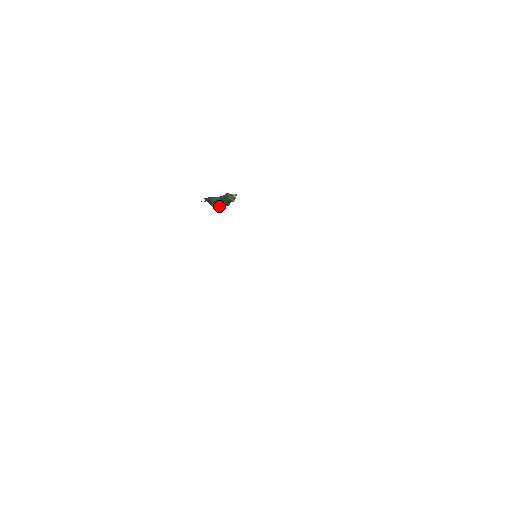
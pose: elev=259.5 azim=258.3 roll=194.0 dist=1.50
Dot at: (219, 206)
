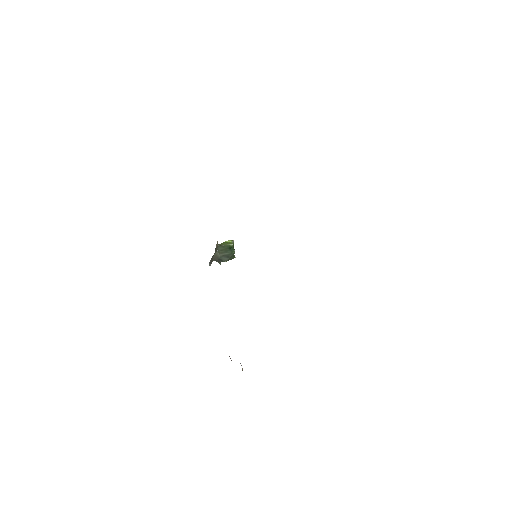
Dot at: (229, 257)
